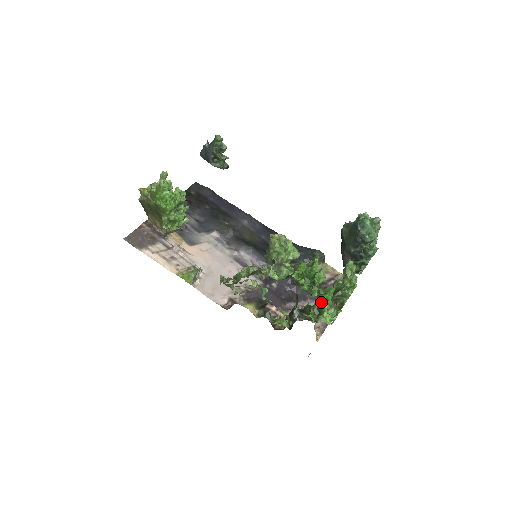
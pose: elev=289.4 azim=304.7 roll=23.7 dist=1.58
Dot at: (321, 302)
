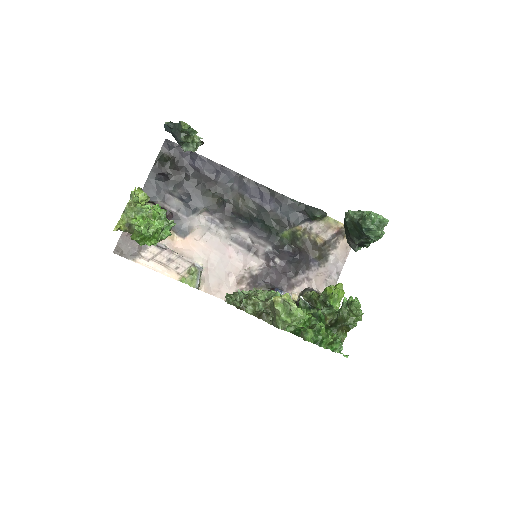
Dot at: (326, 295)
